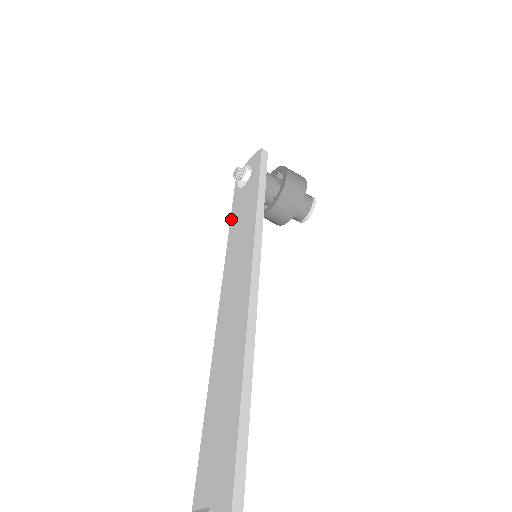
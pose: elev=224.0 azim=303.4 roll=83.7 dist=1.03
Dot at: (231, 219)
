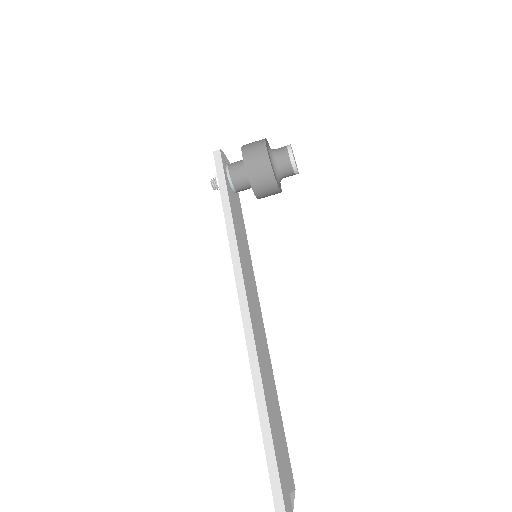
Dot at: occluded
